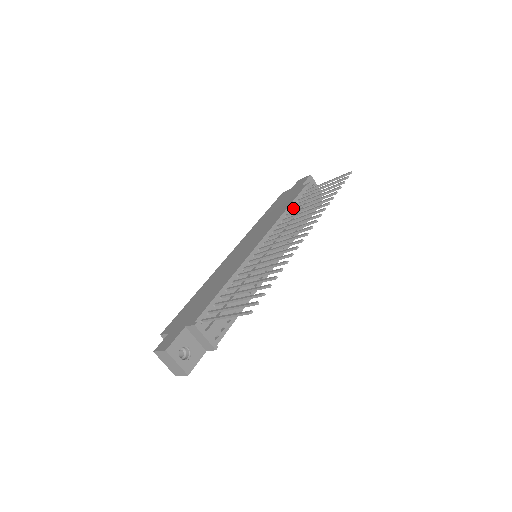
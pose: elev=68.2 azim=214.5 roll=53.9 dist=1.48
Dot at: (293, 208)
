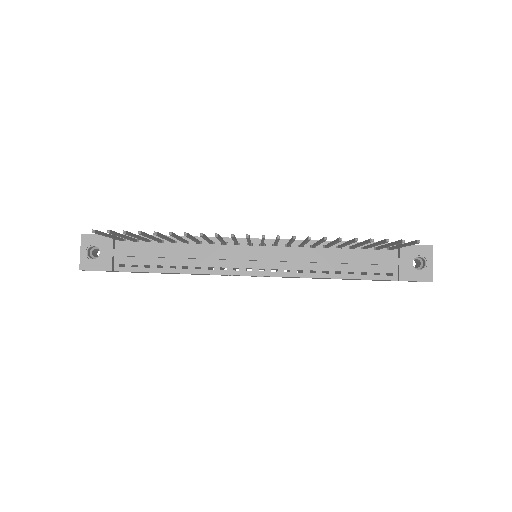
Dot at: (340, 244)
